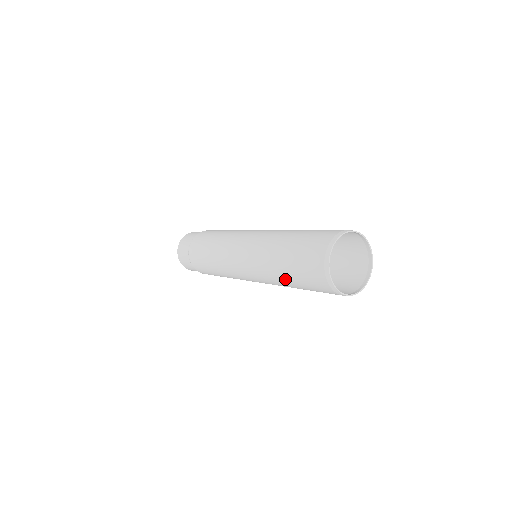
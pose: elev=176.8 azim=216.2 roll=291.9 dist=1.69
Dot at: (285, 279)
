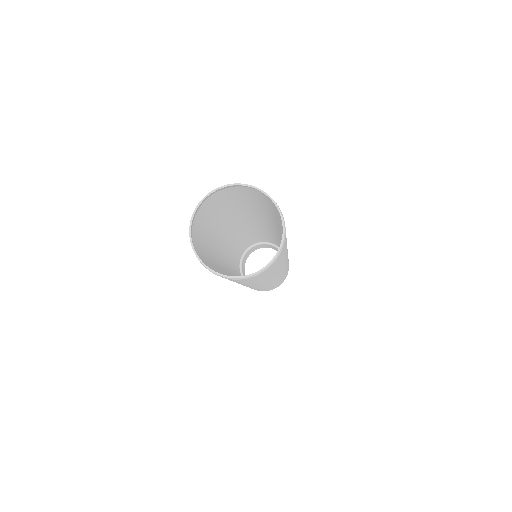
Dot at: occluded
